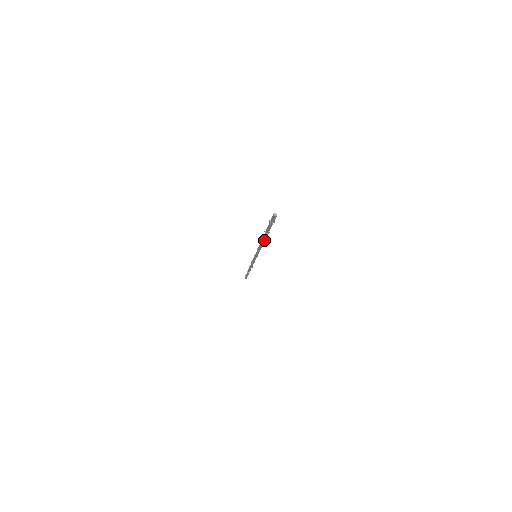
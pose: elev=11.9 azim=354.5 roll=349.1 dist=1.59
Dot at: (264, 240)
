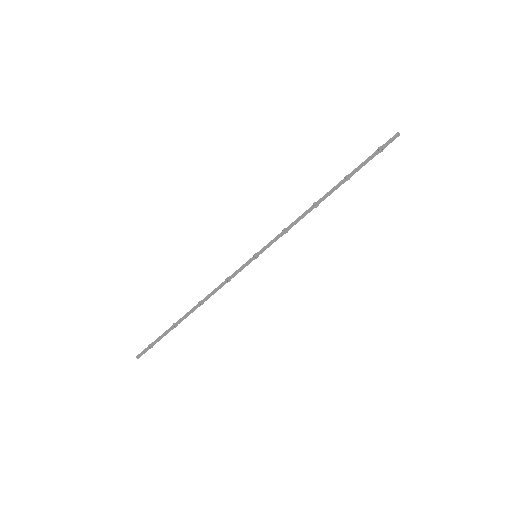
Dot at: (323, 199)
